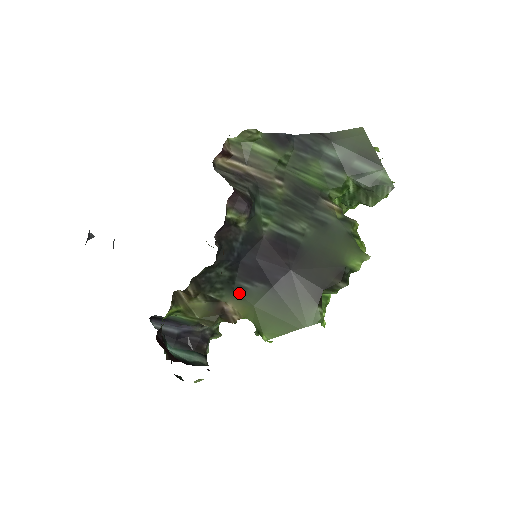
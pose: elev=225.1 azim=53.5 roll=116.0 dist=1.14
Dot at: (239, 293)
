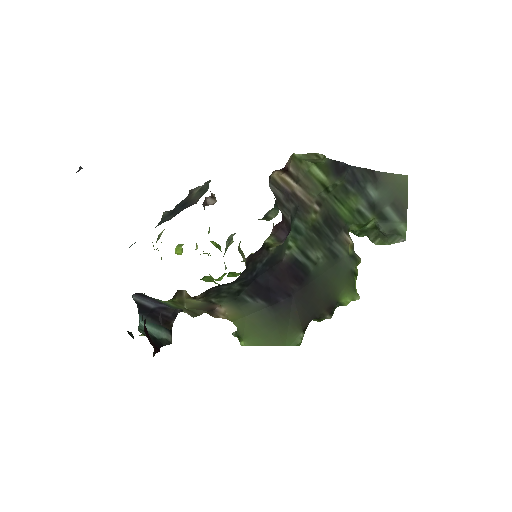
Dot at: (239, 303)
